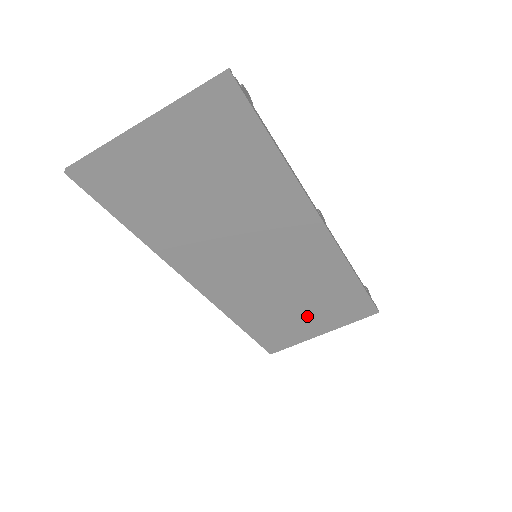
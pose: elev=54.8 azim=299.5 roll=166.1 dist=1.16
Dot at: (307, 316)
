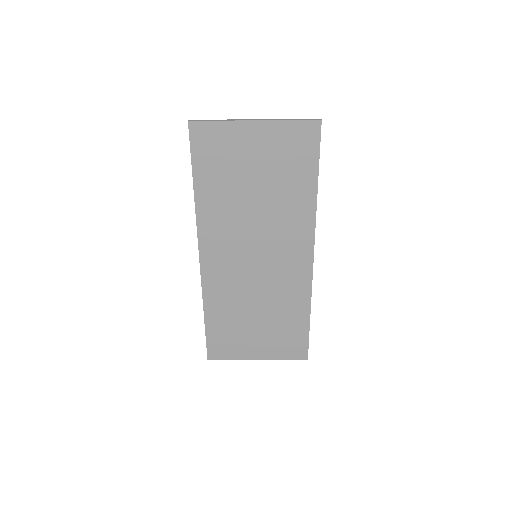
Dot at: (257, 333)
